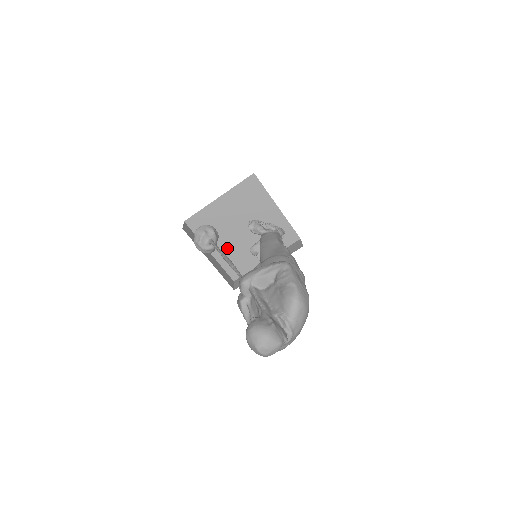
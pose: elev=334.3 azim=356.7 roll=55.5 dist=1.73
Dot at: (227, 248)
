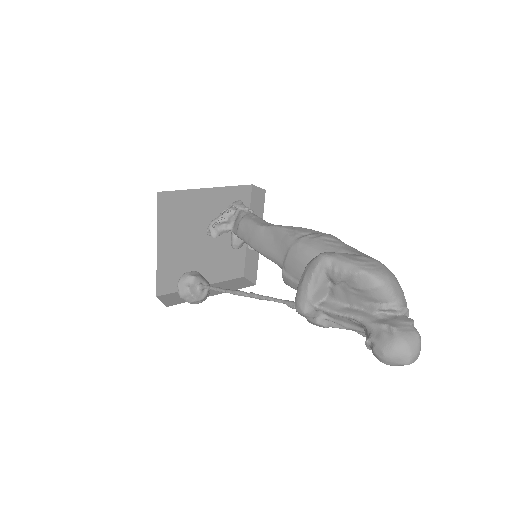
Dot at: (210, 266)
